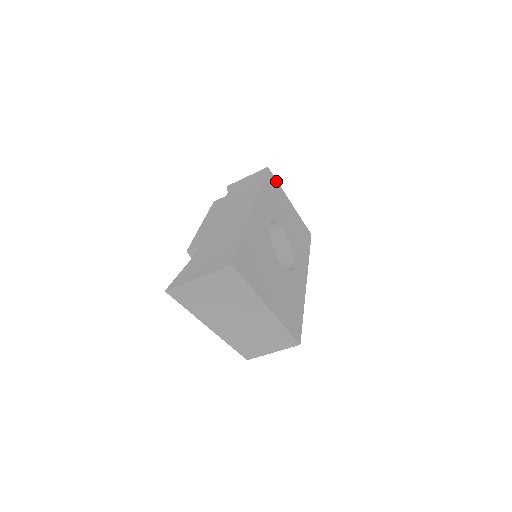
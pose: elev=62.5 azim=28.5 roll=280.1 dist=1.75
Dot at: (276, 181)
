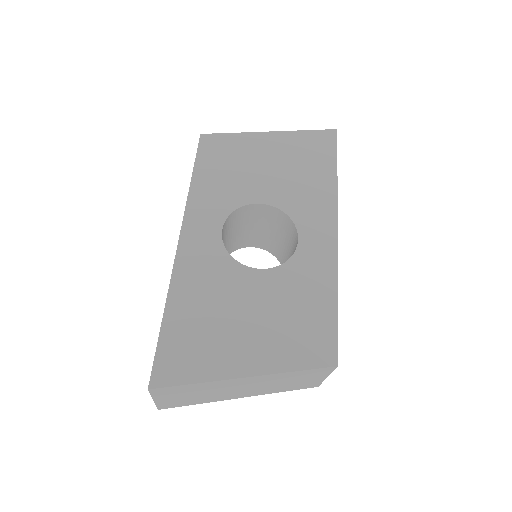
Dot at: (225, 136)
